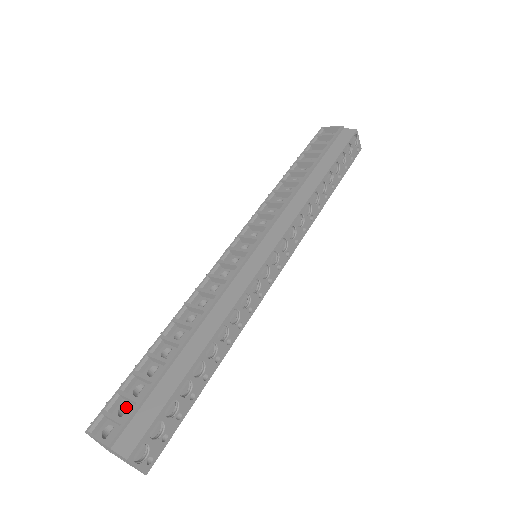
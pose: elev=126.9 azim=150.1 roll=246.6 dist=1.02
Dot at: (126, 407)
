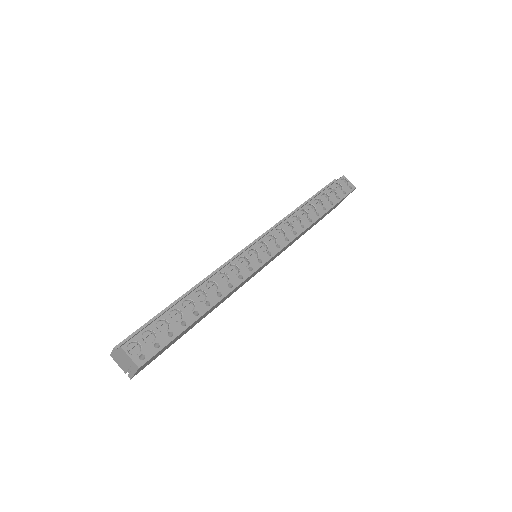
Dot at: occluded
